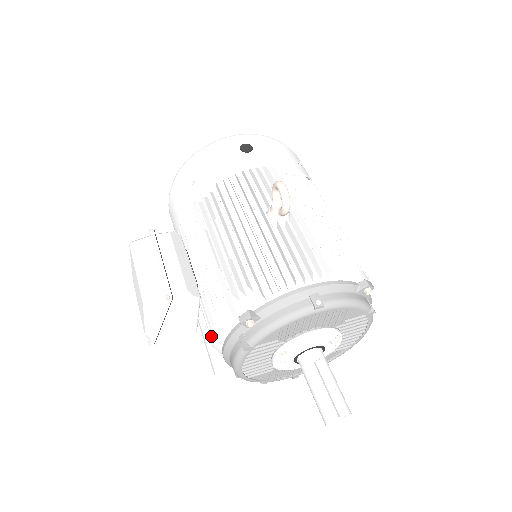
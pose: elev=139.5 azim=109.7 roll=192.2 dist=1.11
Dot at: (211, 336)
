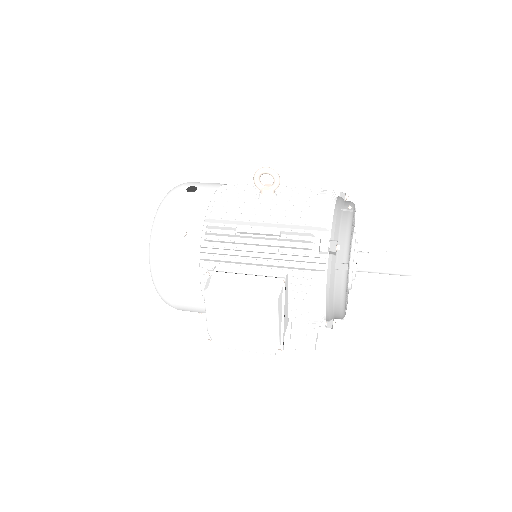
Dot at: (312, 298)
